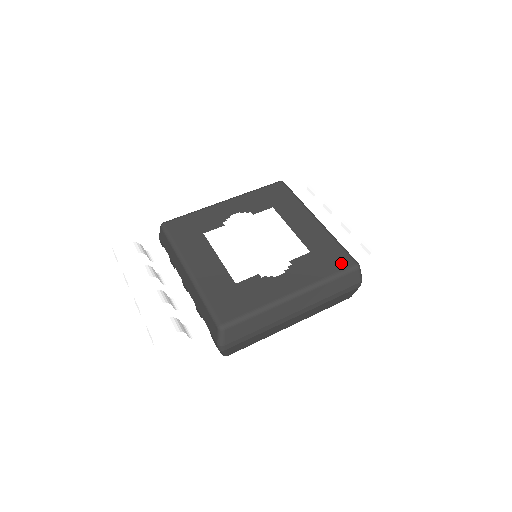
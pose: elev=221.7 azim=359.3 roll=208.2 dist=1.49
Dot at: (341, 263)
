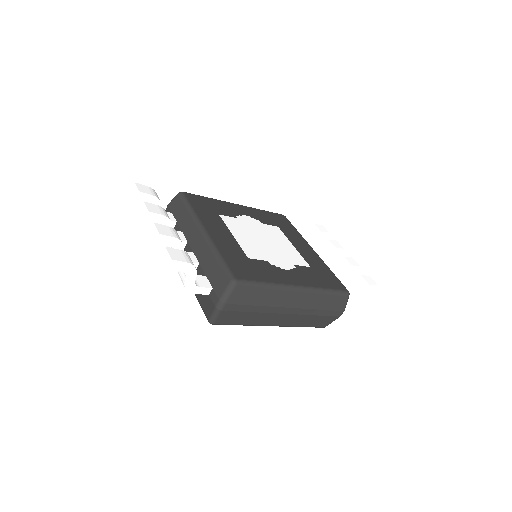
Dot at: (336, 285)
